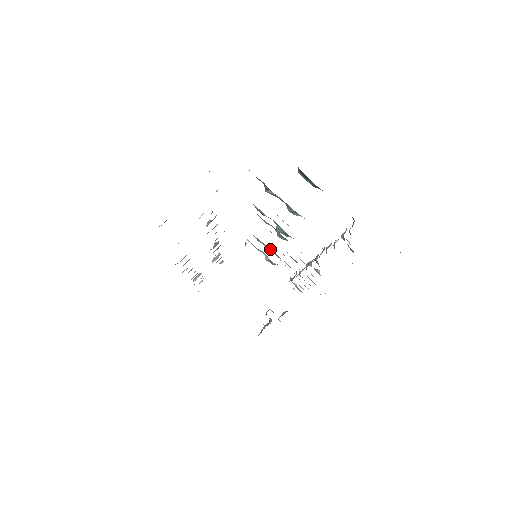
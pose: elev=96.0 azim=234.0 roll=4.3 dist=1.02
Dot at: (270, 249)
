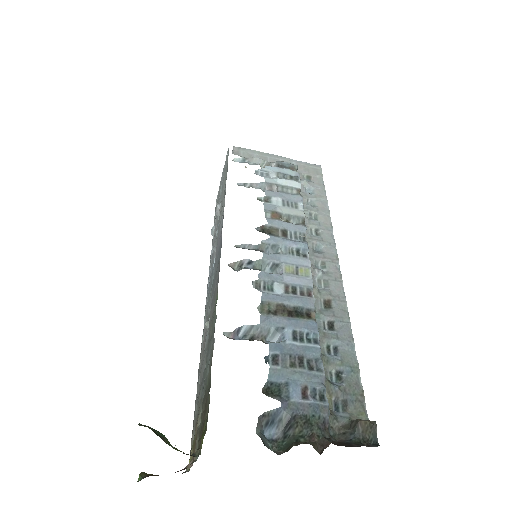
Dot at: (262, 185)
